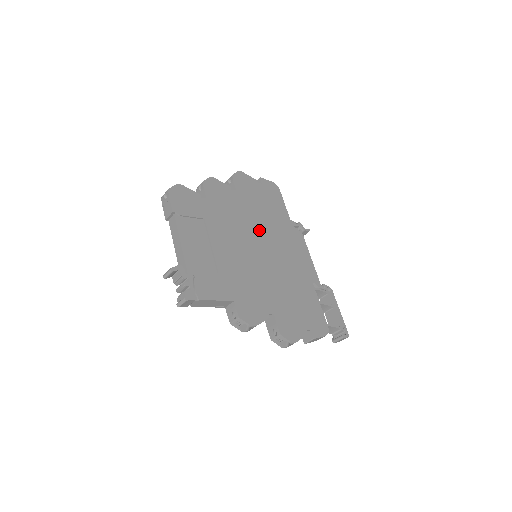
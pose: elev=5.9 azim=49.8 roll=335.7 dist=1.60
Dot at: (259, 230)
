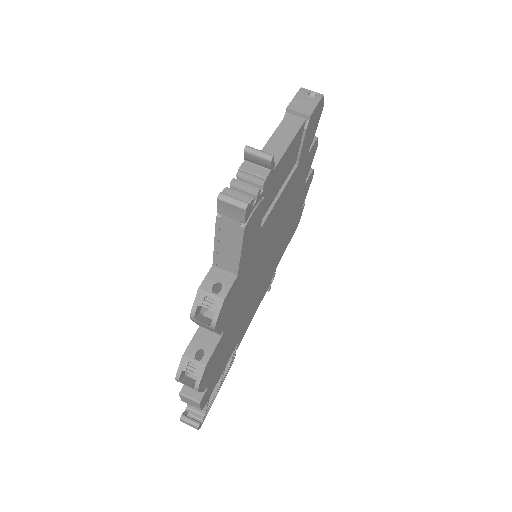
Dot at: (279, 240)
